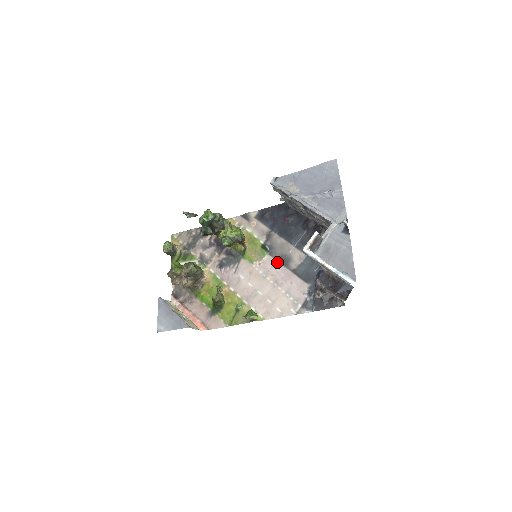
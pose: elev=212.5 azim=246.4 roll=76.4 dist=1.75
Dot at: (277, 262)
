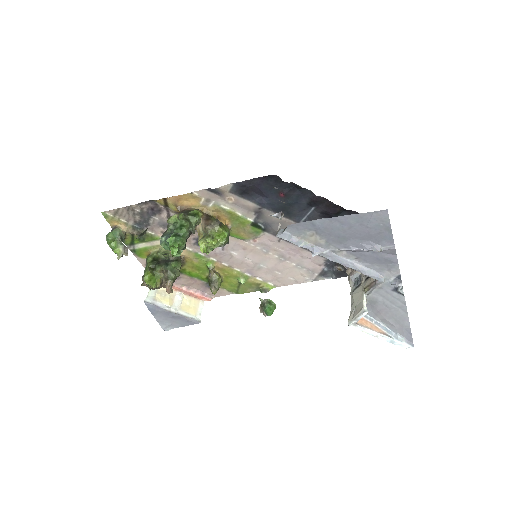
Dot at: (278, 239)
